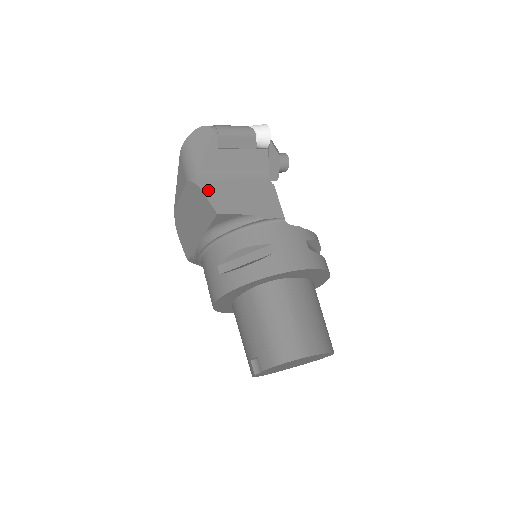
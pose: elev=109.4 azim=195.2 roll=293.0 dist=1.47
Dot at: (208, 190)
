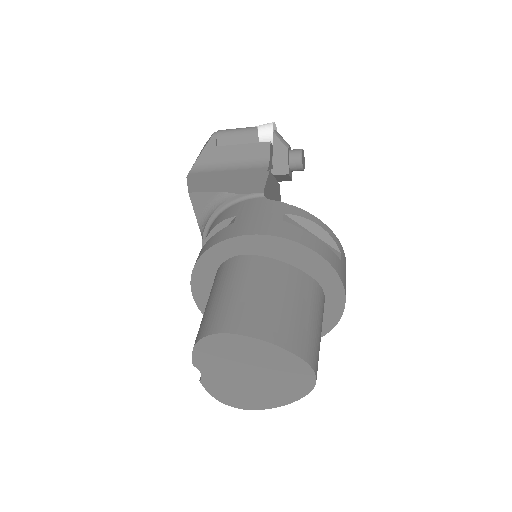
Dot at: (193, 178)
